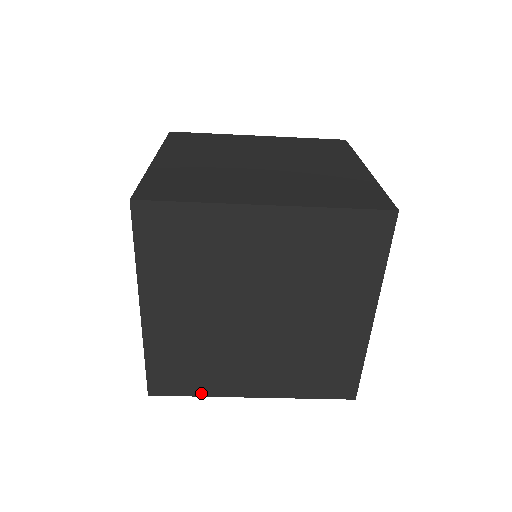
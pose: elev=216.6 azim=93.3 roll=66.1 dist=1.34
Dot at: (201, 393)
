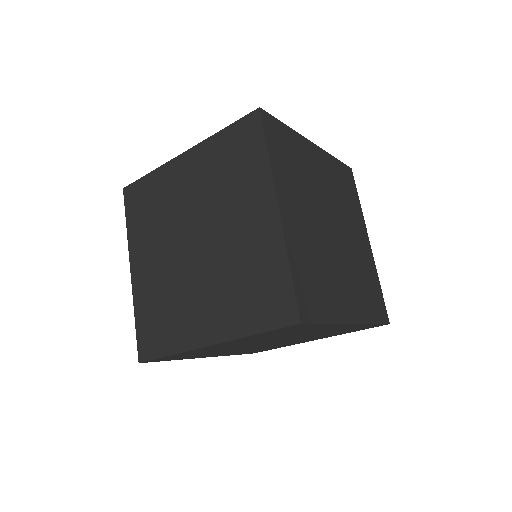
Dot at: (171, 350)
